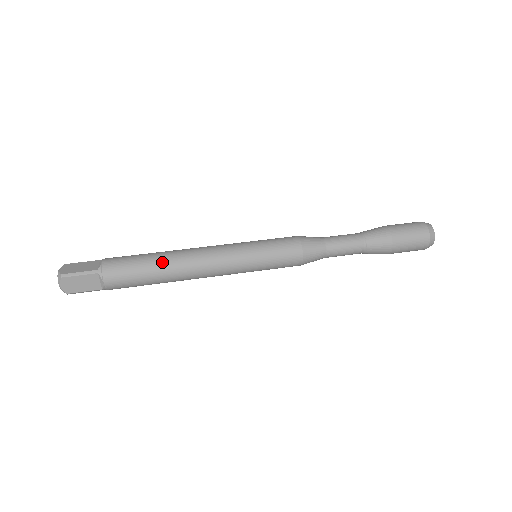
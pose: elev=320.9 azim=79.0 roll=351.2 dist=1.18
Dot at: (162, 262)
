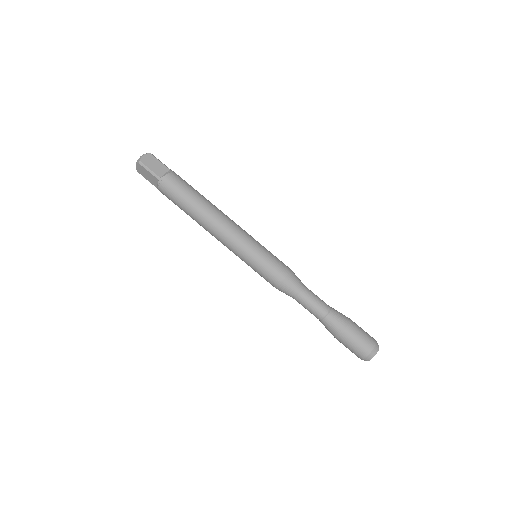
Dot at: (197, 209)
